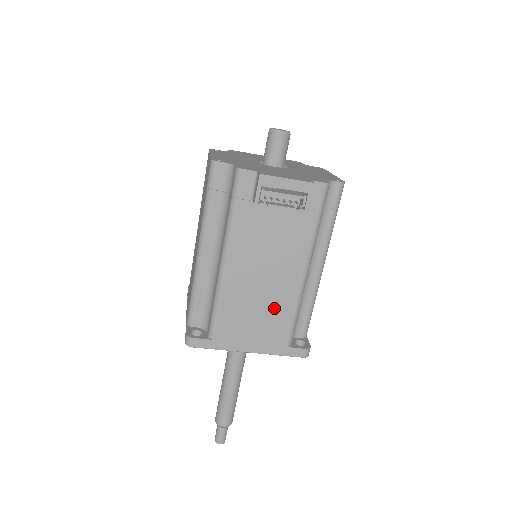
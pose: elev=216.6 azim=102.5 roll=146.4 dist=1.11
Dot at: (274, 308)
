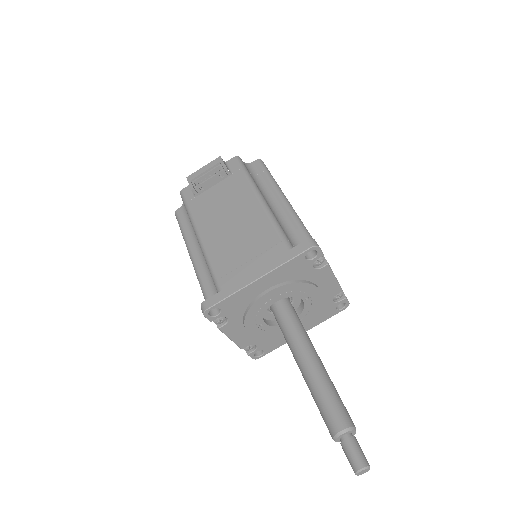
Dot at: (254, 235)
